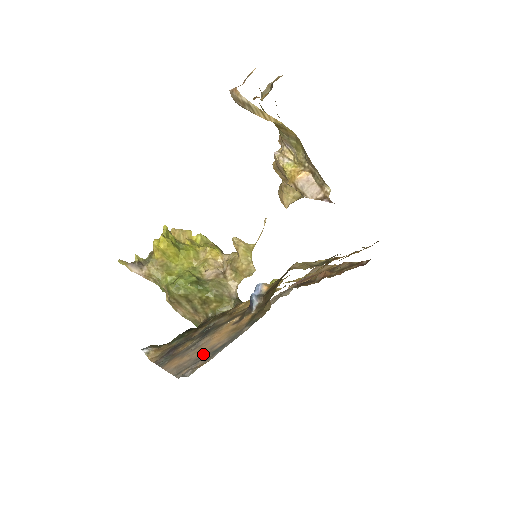
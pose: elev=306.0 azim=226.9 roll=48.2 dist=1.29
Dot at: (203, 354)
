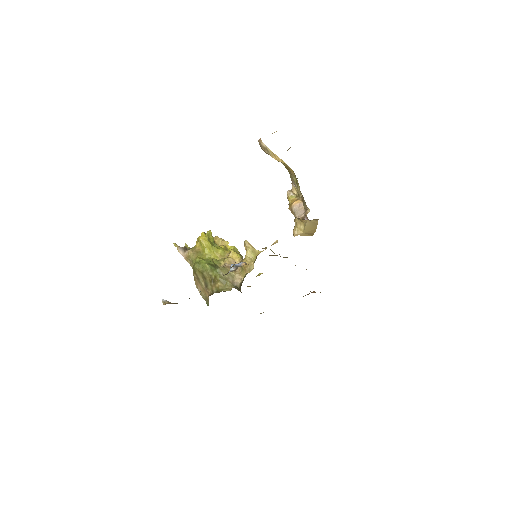
Dot at: occluded
